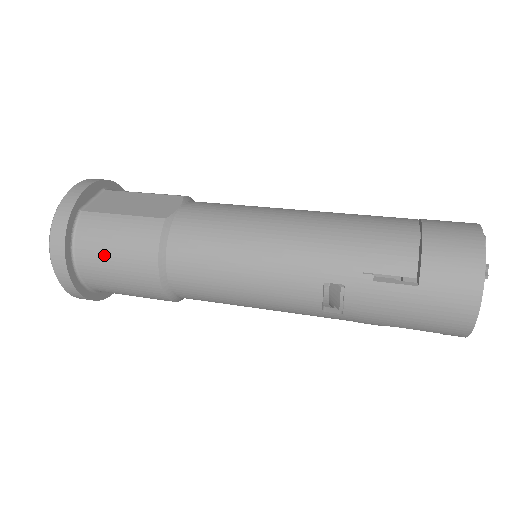
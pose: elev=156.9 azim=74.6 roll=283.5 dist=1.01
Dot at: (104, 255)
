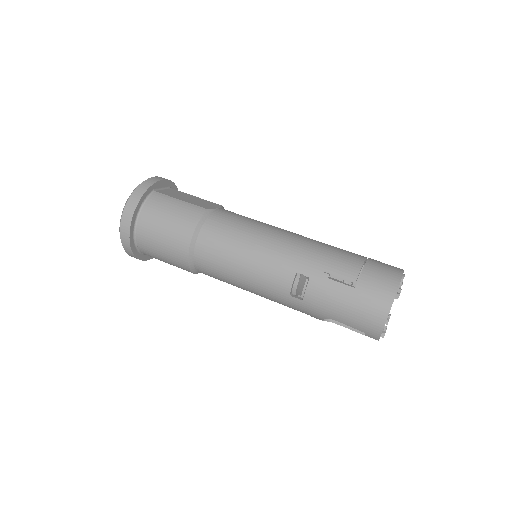
Dot at: (159, 220)
